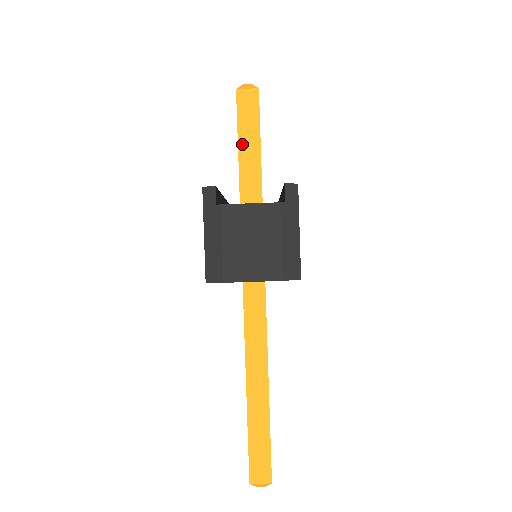
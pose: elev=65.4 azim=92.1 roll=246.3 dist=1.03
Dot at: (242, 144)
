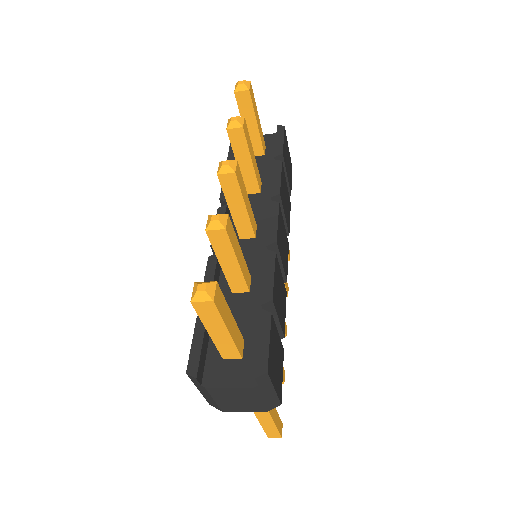
Dot at: (211, 331)
